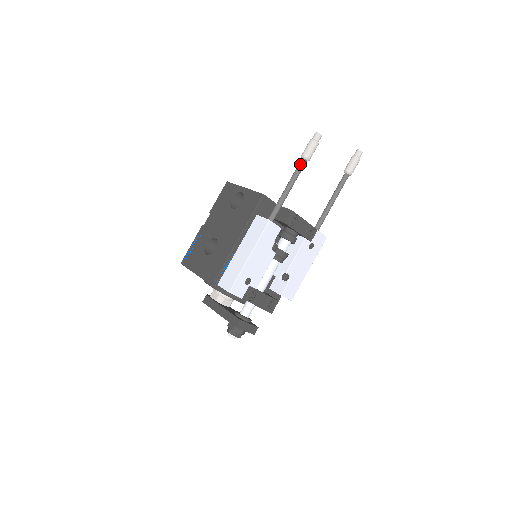
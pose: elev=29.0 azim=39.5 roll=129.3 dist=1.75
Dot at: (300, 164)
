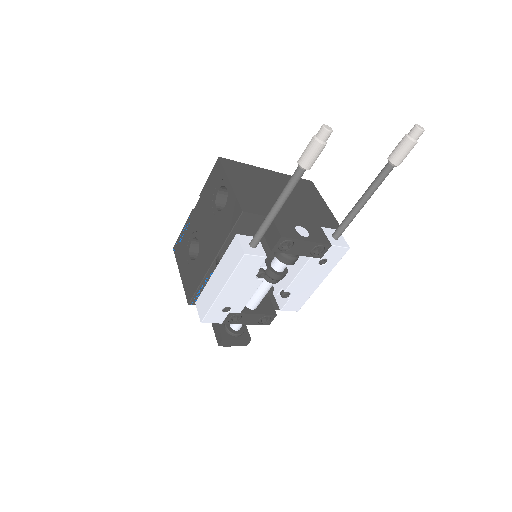
Dot at: (294, 175)
